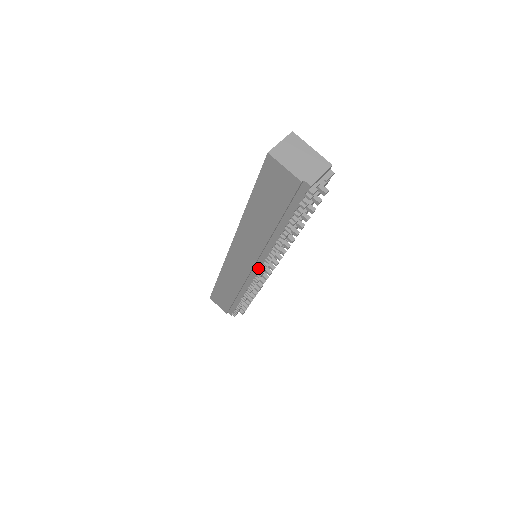
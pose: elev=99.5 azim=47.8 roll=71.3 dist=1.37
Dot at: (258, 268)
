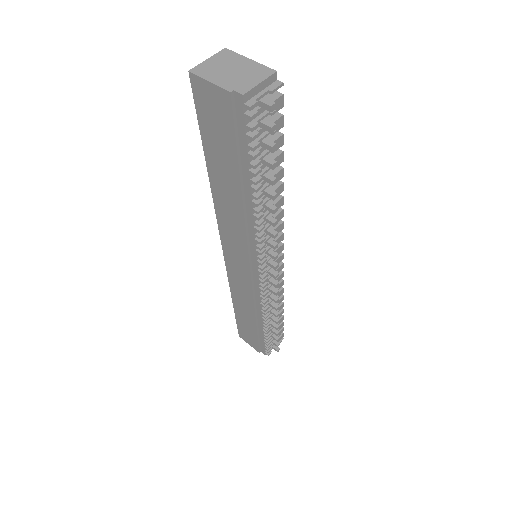
Dot at: (256, 267)
